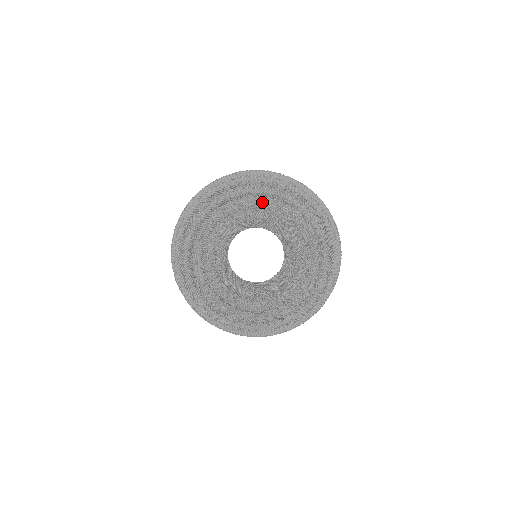
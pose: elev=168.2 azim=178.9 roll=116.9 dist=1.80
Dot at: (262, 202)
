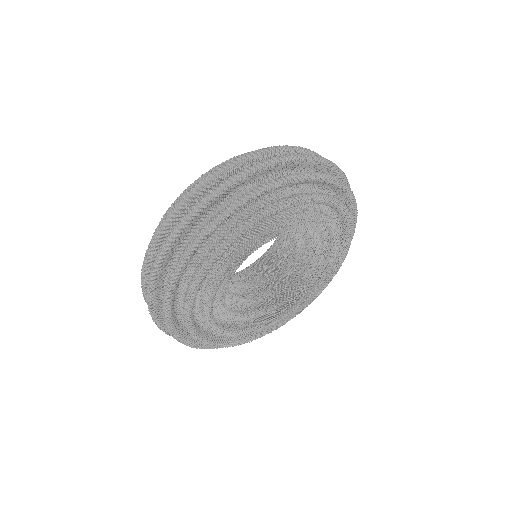
Dot at: (224, 264)
